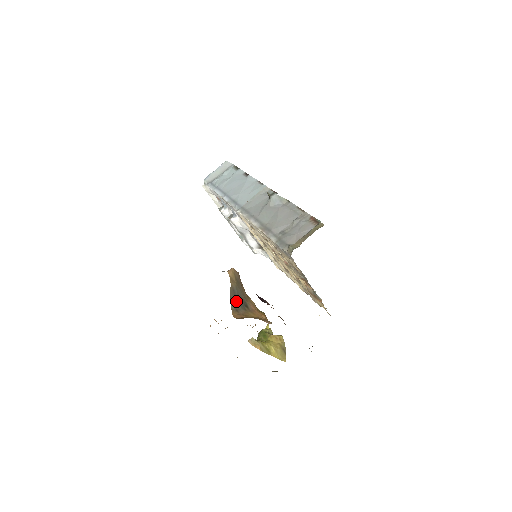
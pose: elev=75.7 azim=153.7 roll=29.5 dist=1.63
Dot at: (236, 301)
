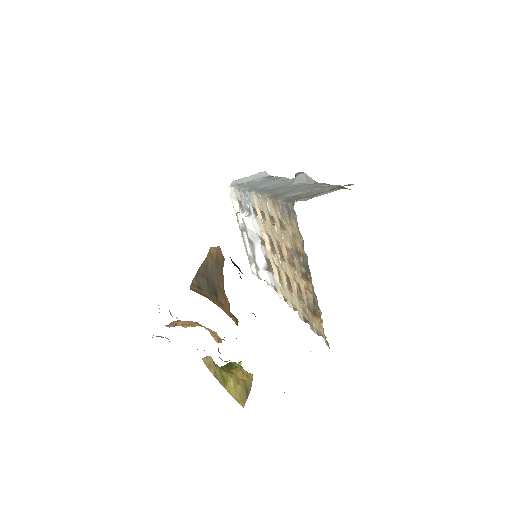
Dot at: (204, 279)
